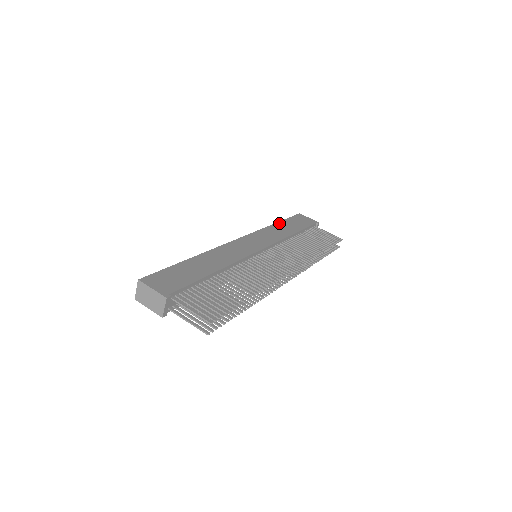
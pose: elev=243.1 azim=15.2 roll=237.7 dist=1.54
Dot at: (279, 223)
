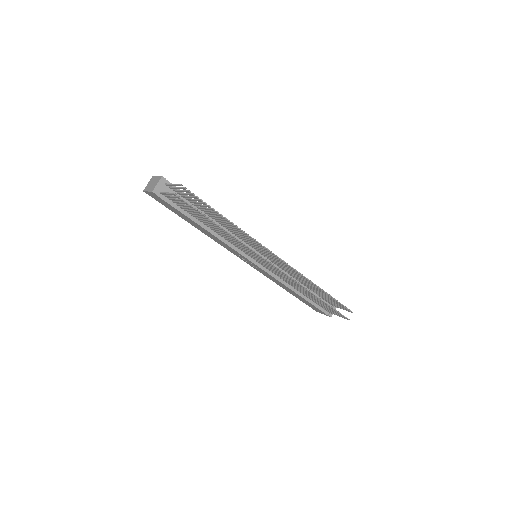
Dot at: occluded
